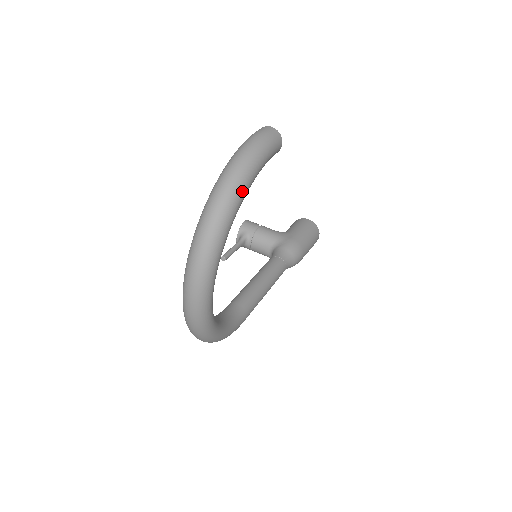
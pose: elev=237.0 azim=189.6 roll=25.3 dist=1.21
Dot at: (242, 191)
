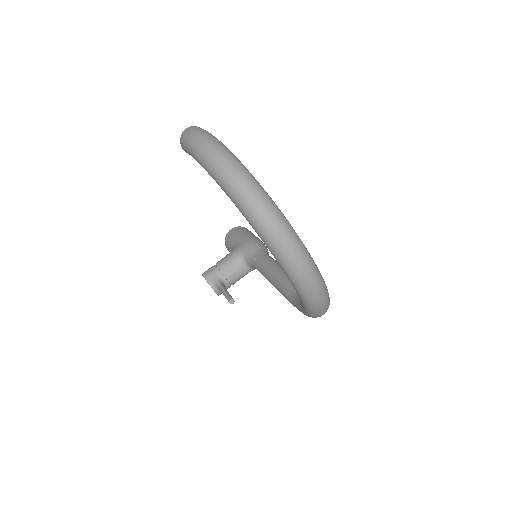
Dot at: (238, 160)
